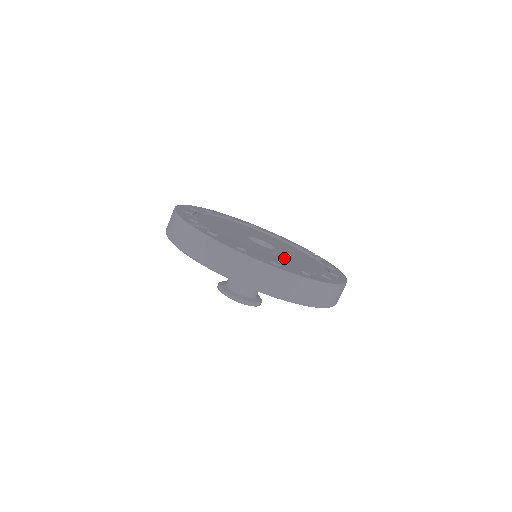
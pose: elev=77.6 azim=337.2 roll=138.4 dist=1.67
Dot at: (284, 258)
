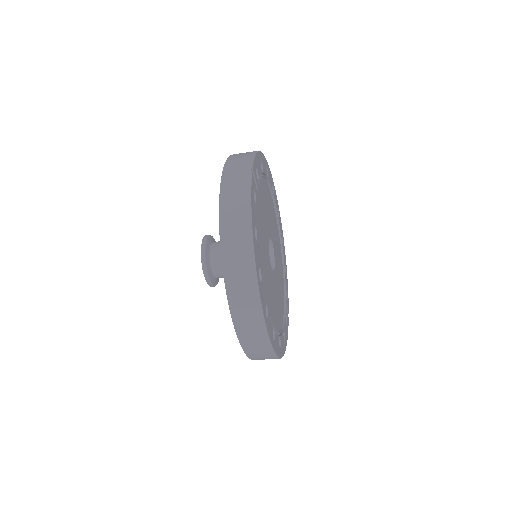
Dot at: occluded
